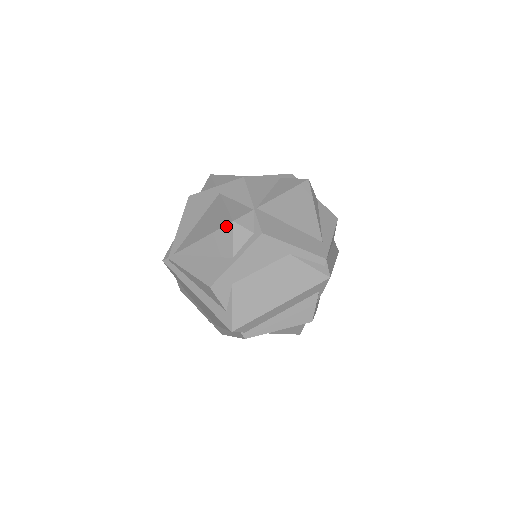
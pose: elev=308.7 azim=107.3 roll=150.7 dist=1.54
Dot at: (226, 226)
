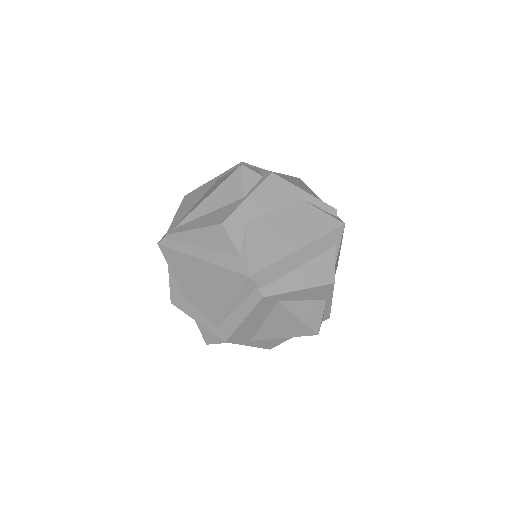
Dot at: (234, 172)
